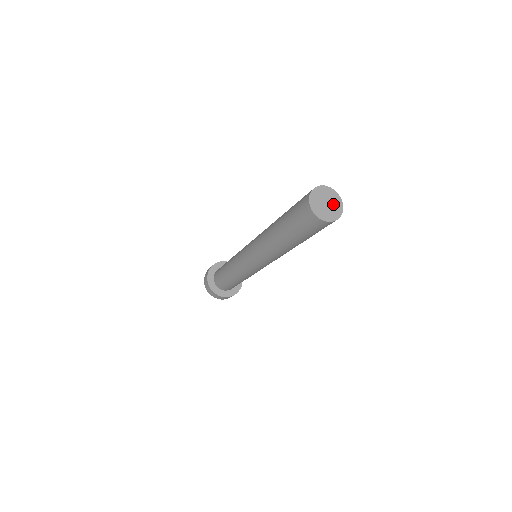
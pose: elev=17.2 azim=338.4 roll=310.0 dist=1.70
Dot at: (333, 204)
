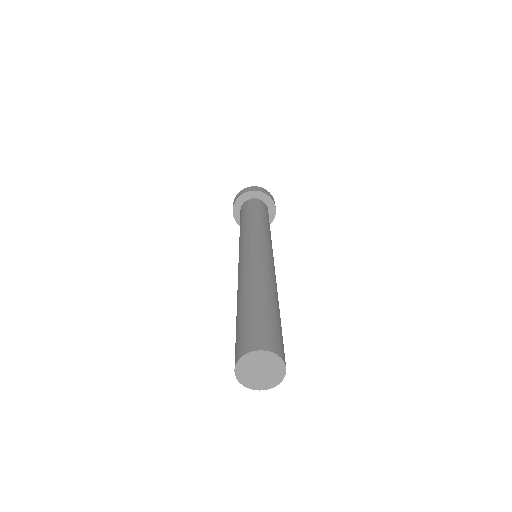
Dot at: (266, 377)
